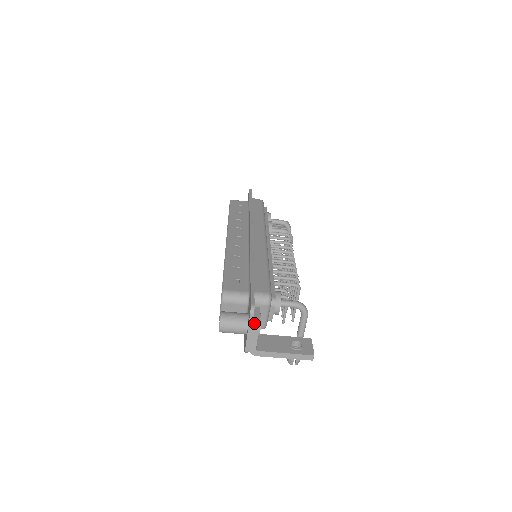
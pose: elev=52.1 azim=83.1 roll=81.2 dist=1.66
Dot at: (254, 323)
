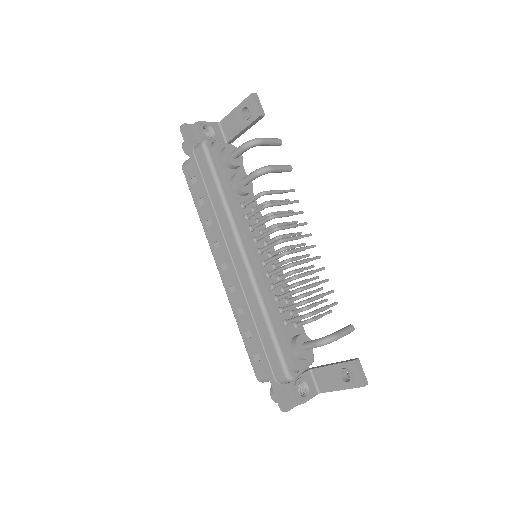
Dot at: (296, 405)
